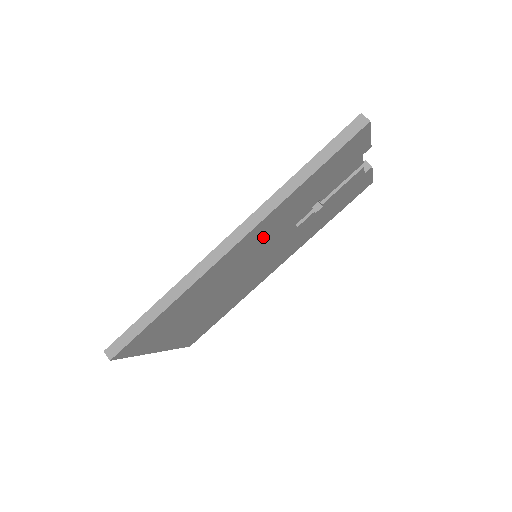
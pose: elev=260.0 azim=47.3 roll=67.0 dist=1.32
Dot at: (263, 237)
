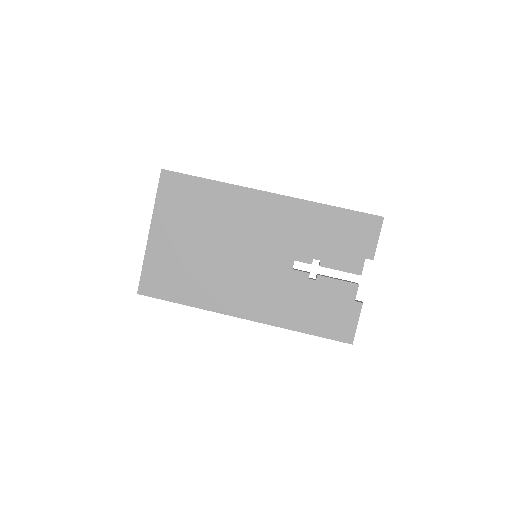
Dot at: (280, 224)
